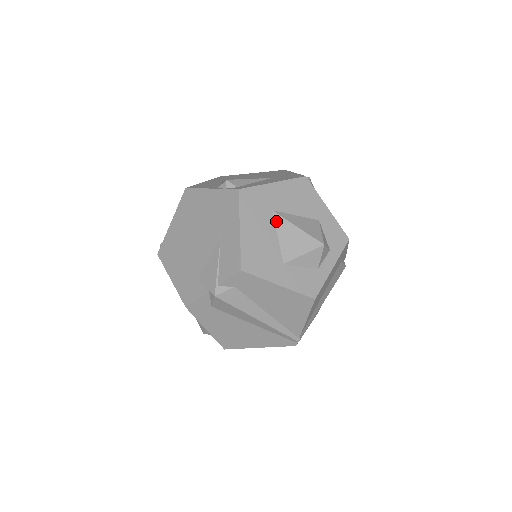
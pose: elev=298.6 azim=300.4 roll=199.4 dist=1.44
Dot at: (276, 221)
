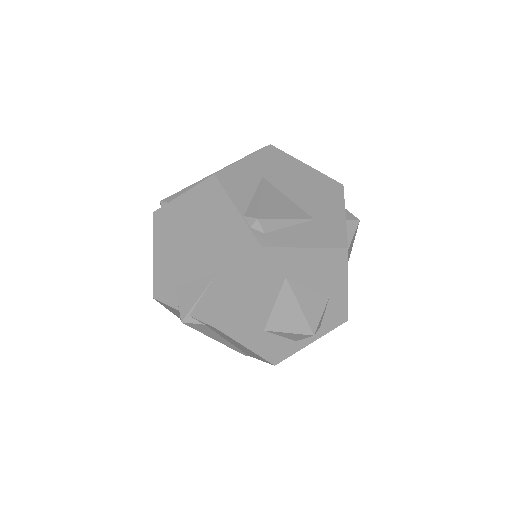
Dot at: (283, 289)
